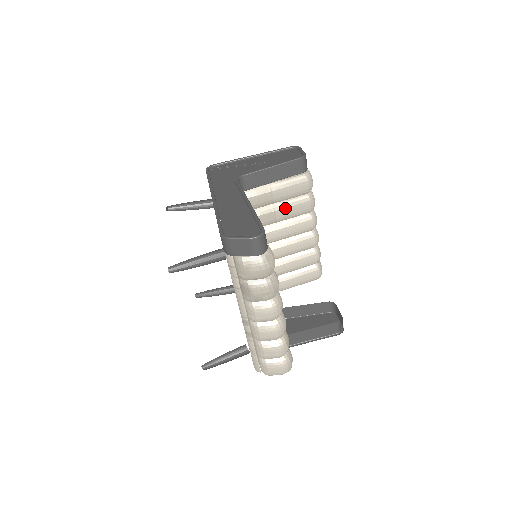
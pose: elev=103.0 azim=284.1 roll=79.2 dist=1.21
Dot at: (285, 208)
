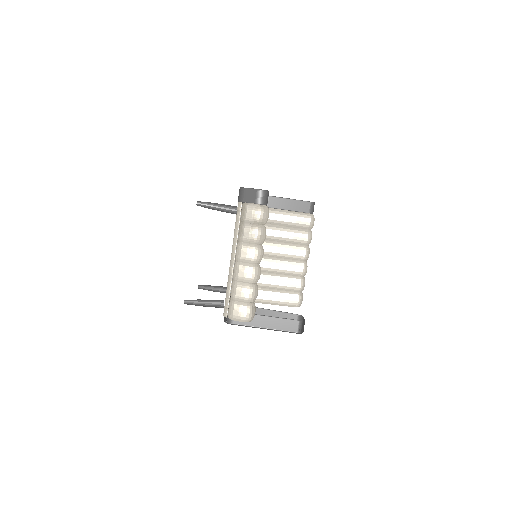
Dot at: (289, 232)
